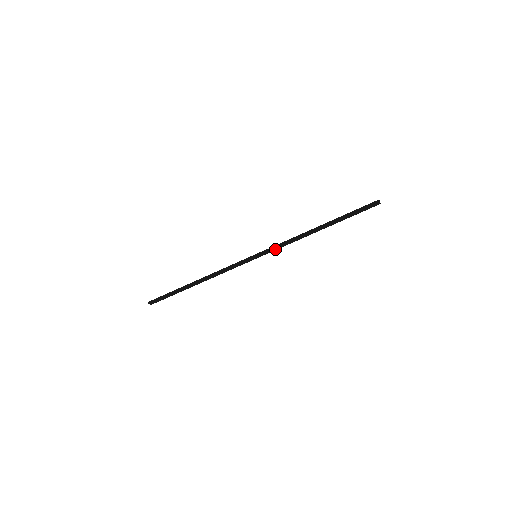
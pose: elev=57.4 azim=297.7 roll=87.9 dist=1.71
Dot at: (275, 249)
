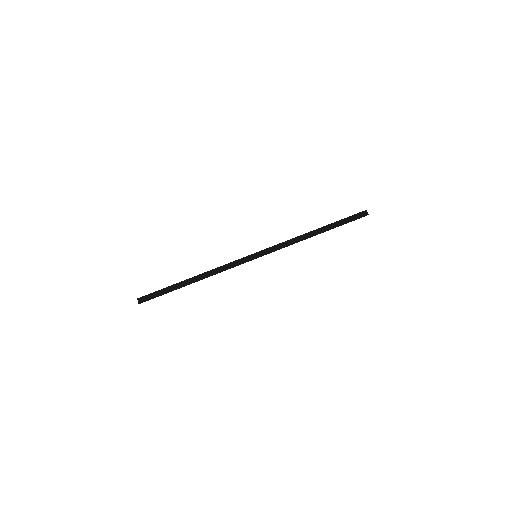
Dot at: (275, 250)
